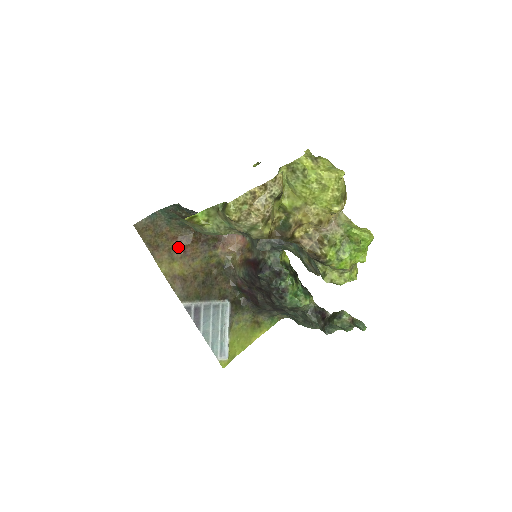
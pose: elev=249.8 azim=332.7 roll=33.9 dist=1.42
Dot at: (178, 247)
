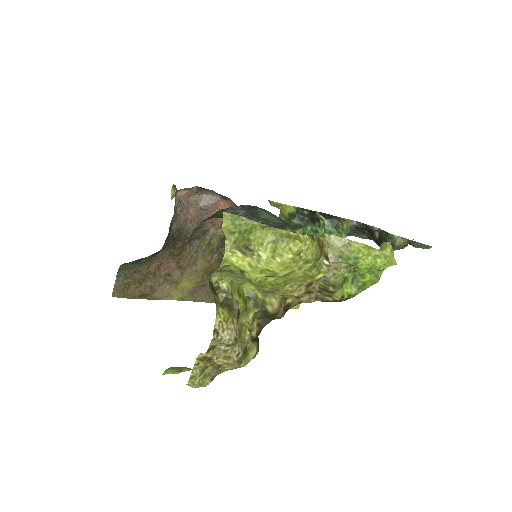
Dot at: (170, 269)
